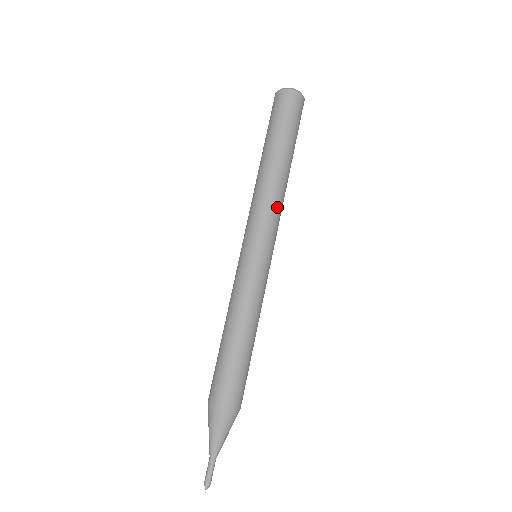
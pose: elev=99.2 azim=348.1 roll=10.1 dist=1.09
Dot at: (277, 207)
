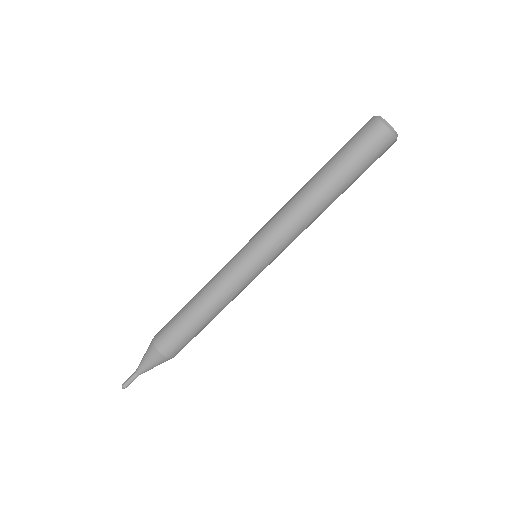
Dot at: (297, 230)
